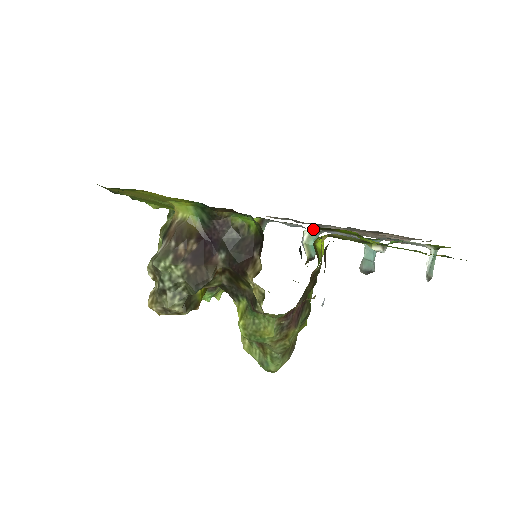
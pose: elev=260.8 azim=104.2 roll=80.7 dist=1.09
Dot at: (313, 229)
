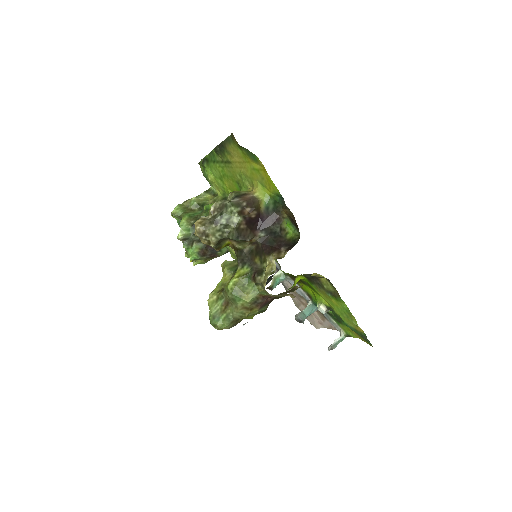
Dot at: (286, 273)
